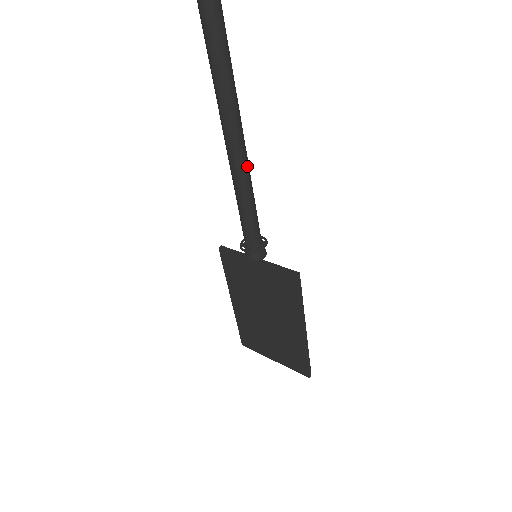
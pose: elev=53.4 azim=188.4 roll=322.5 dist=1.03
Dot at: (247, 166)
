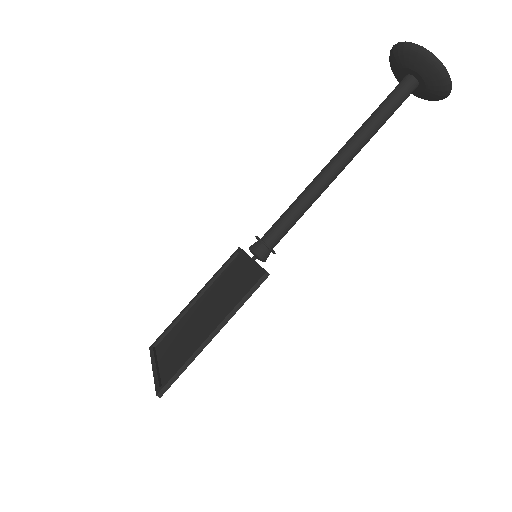
Dot at: (324, 186)
